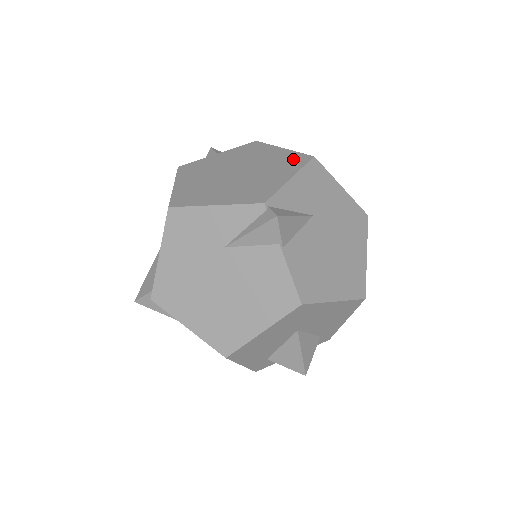
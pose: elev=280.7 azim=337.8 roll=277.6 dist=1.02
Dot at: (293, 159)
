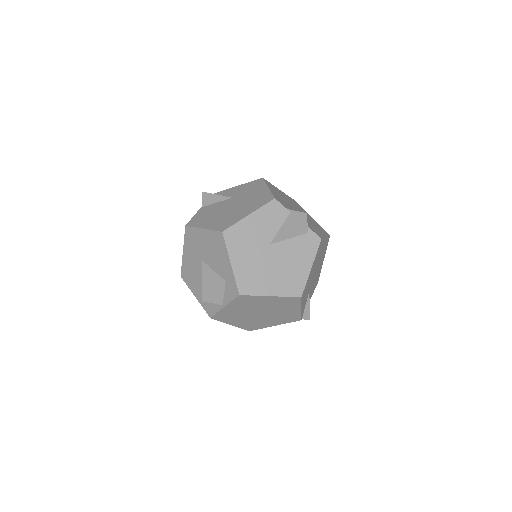
Dot at: occluded
